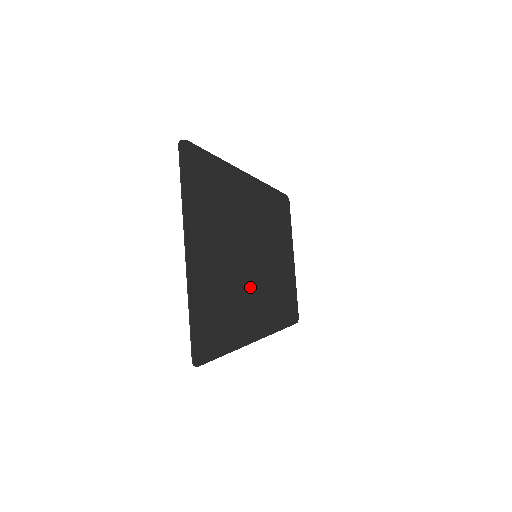
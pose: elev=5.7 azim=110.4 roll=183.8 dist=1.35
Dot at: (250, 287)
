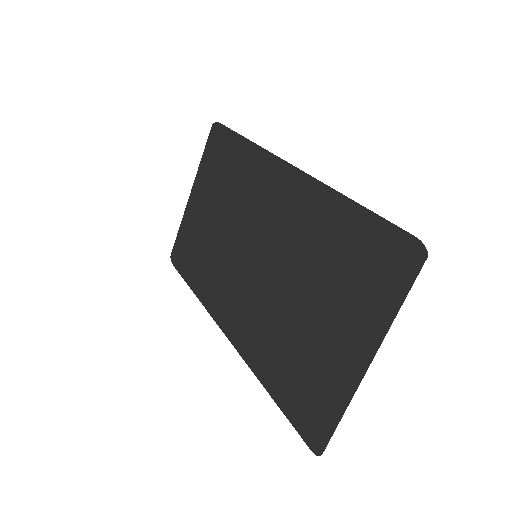
Dot at: (257, 300)
